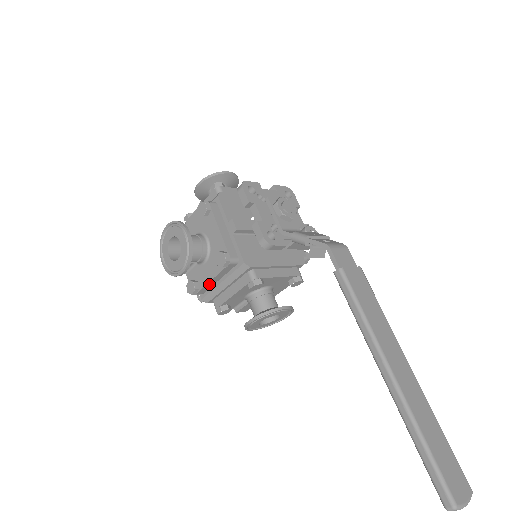
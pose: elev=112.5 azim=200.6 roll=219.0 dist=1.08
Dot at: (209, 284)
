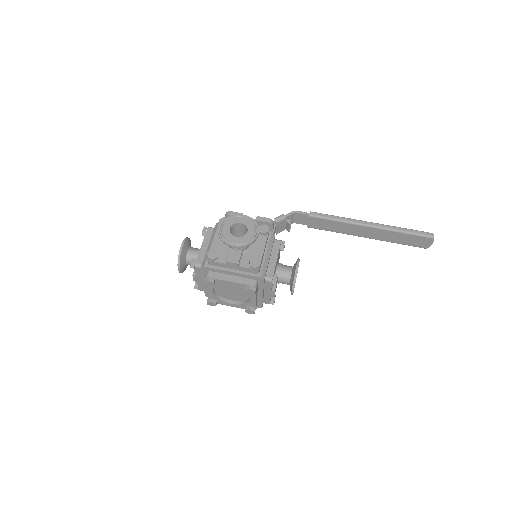
Dot at: (262, 256)
